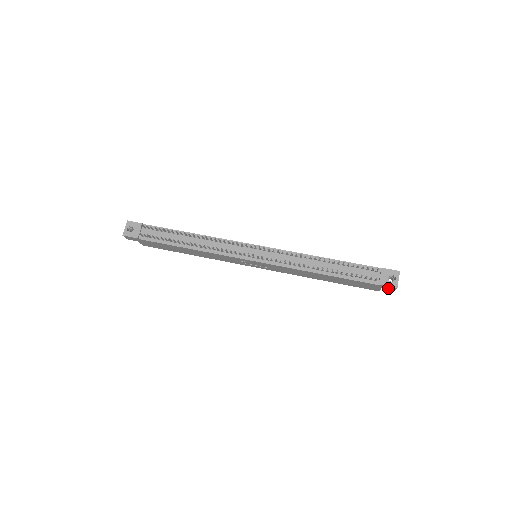
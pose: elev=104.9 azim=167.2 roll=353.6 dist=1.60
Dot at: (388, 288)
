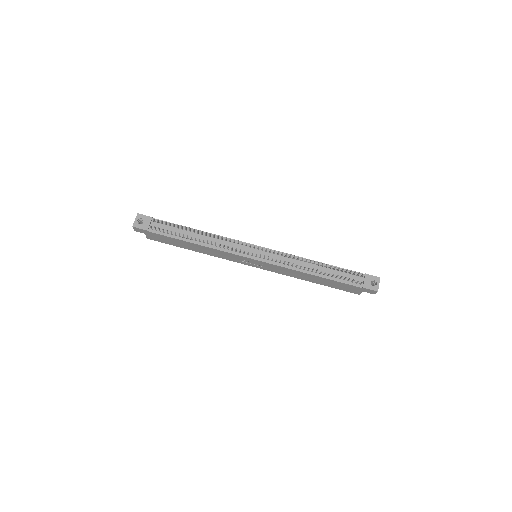
Dot at: (369, 291)
